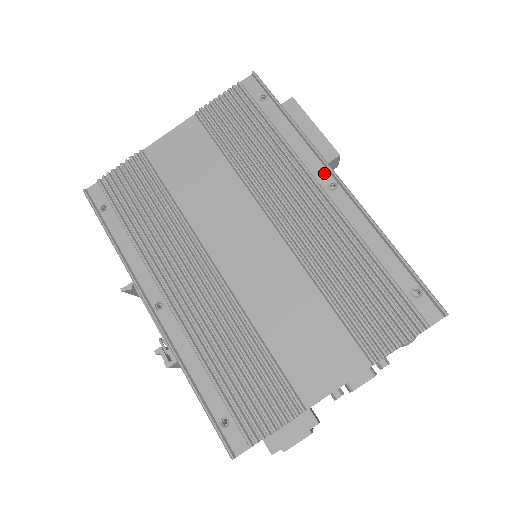
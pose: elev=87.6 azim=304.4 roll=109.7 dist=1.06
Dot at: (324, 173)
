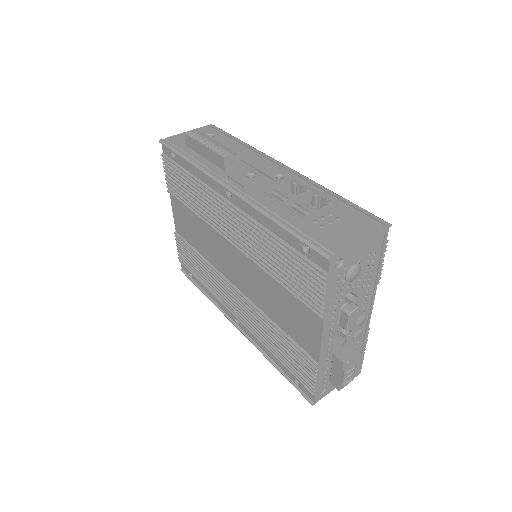
Dot at: (221, 188)
